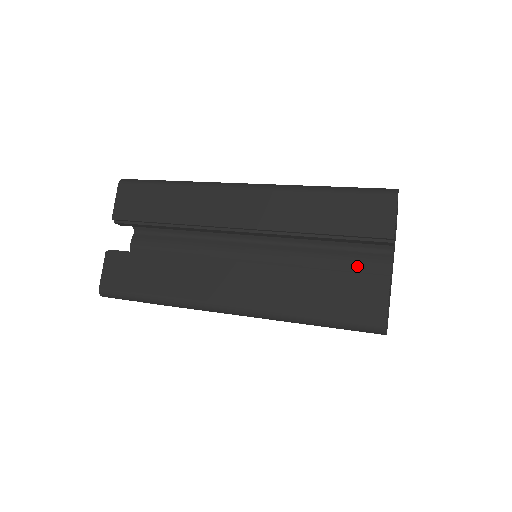
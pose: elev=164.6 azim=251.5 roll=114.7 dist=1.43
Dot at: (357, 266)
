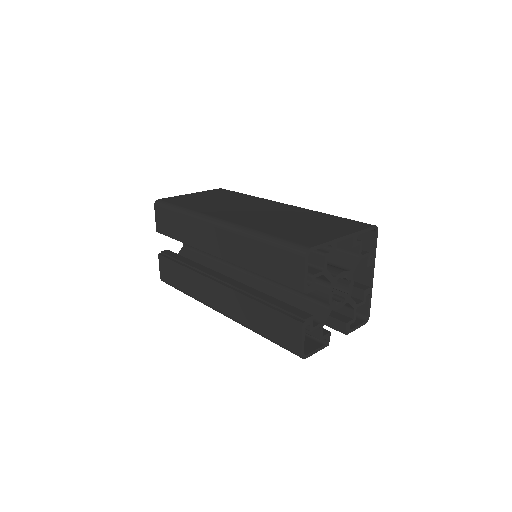
Dot at: occluded
